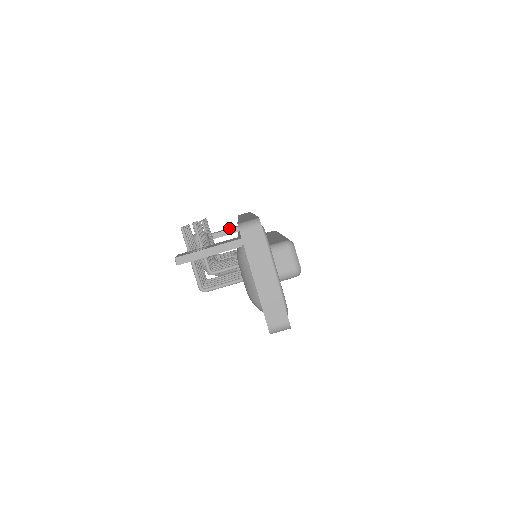
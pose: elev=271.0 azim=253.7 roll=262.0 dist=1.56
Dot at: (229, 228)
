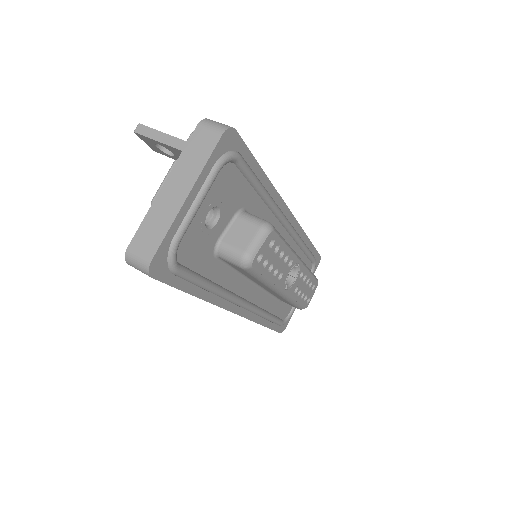
Dot at: occluded
